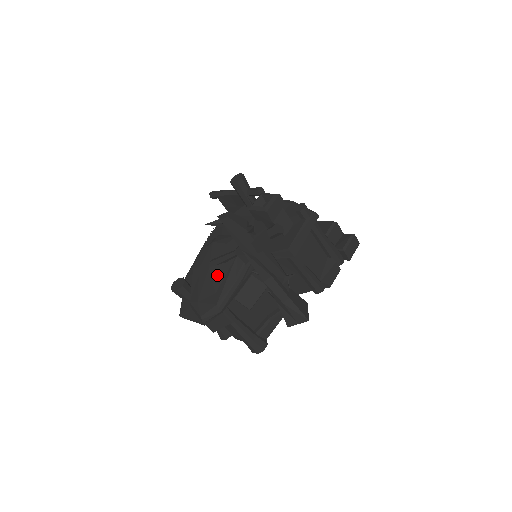
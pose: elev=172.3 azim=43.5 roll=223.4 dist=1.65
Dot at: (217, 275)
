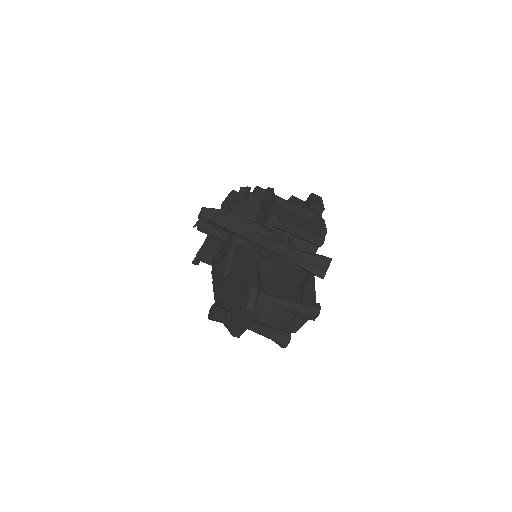
Dot at: (235, 276)
